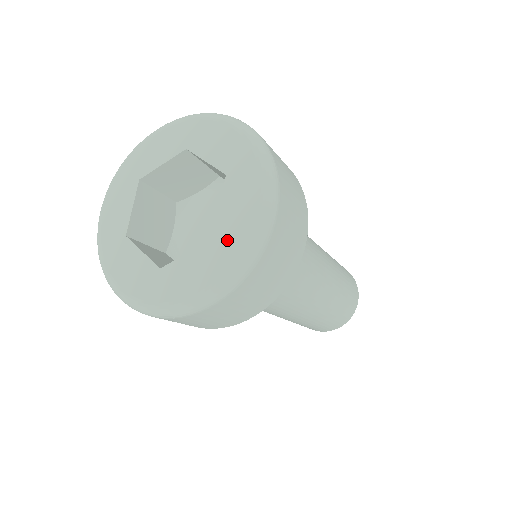
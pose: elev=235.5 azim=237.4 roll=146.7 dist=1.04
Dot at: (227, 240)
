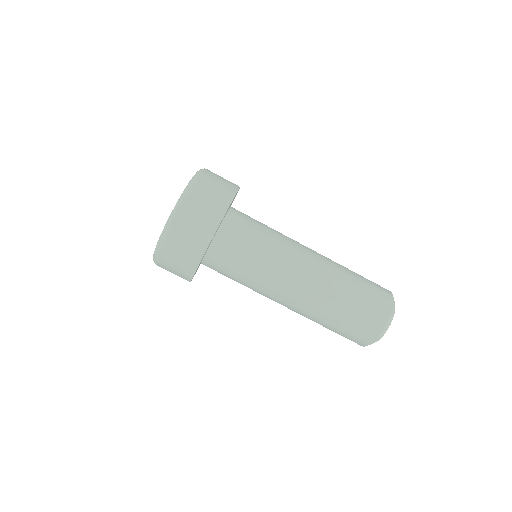
Dot at: occluded
